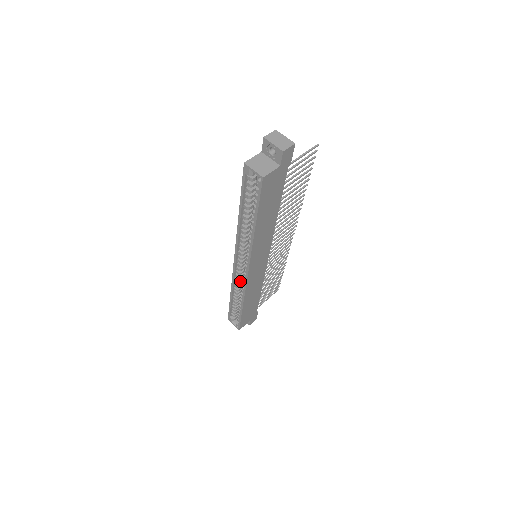
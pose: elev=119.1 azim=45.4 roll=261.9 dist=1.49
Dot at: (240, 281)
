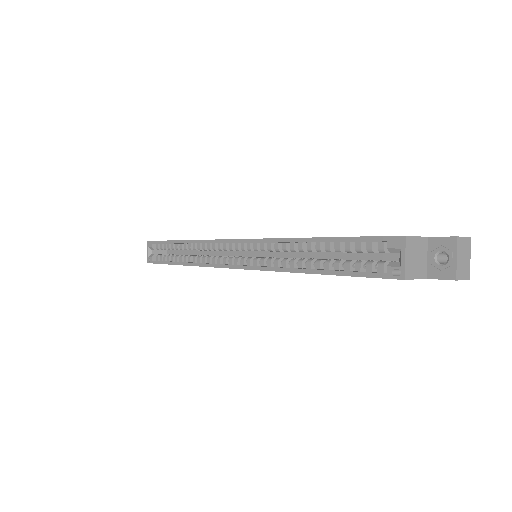
Dot at: occluded
